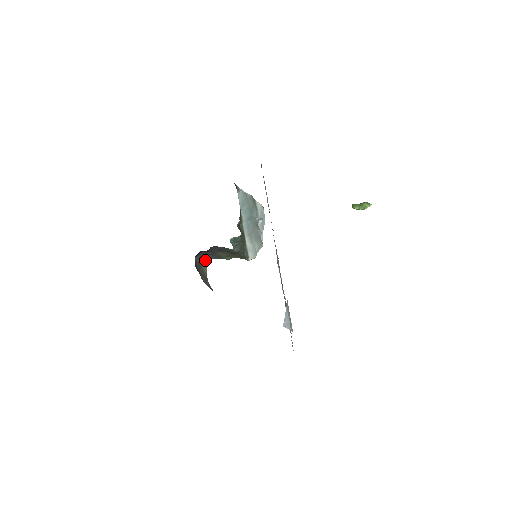
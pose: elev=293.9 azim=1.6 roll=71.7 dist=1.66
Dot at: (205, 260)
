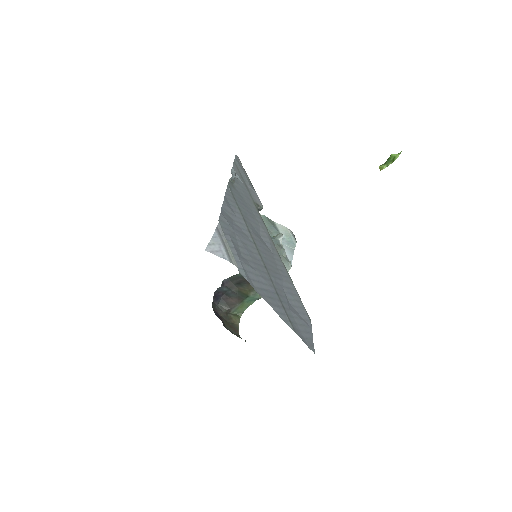
Dot at: (235, 311)
